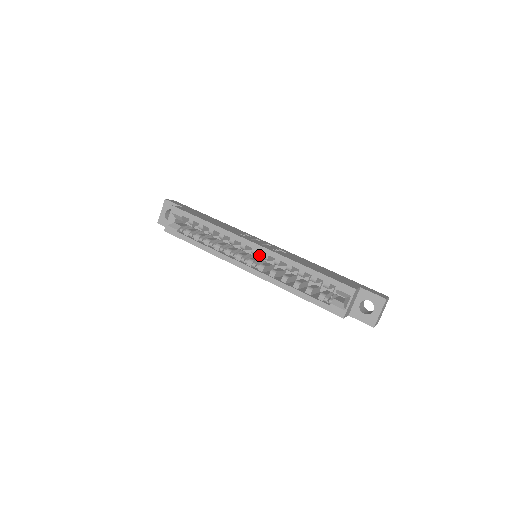
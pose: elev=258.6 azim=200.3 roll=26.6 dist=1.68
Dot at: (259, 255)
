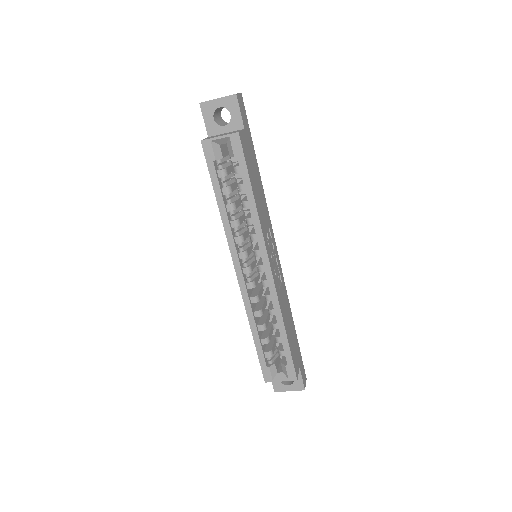
Dot at: occluded
